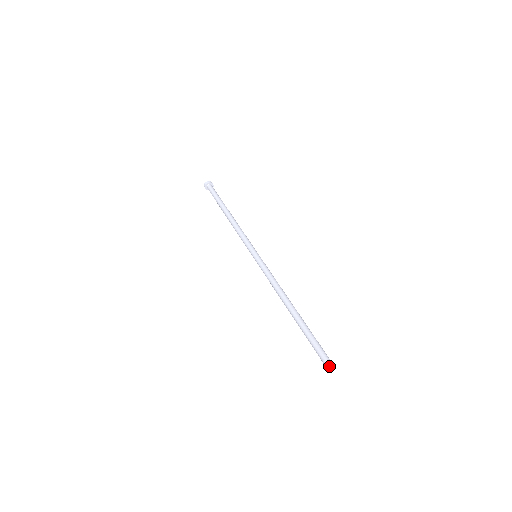
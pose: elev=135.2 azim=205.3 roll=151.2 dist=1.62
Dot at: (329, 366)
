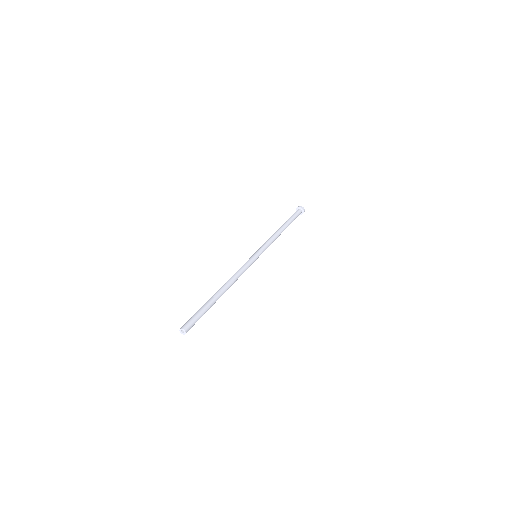
Dot at: (184, 329)
